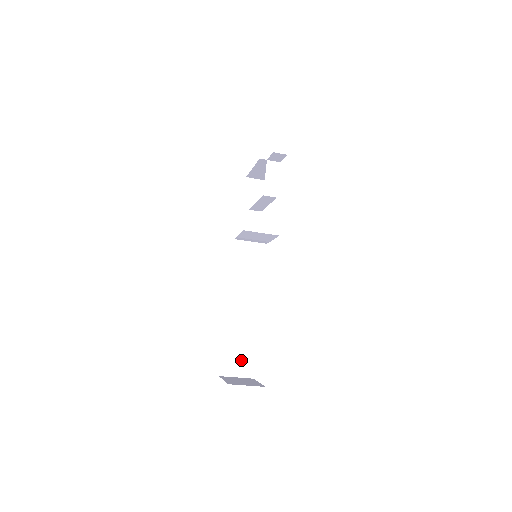
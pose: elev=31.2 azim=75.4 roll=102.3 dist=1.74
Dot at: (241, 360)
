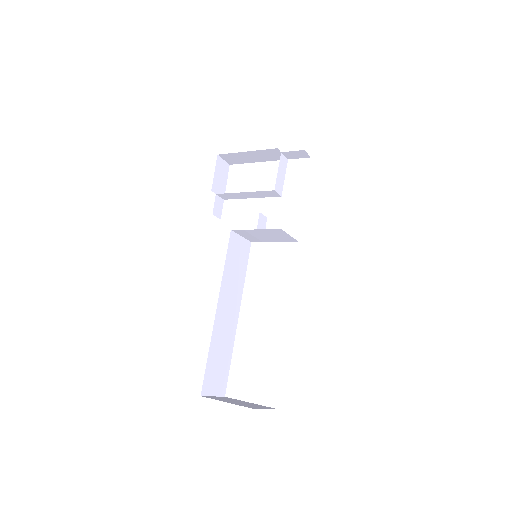
Dot at: (219, 375)
